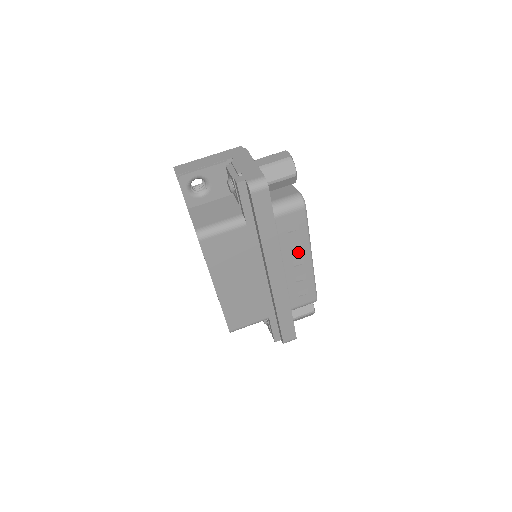
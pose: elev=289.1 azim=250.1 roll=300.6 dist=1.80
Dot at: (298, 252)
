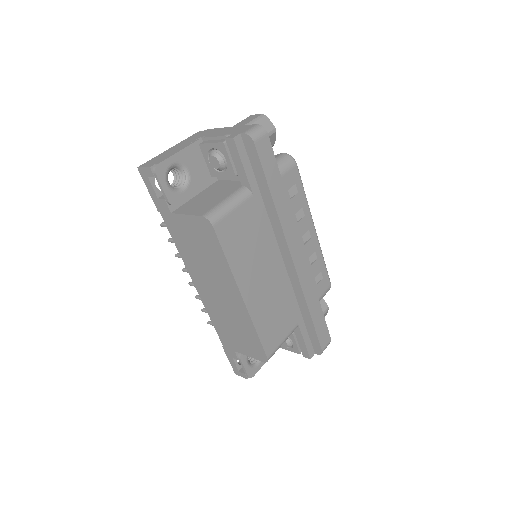
Dot at: (303, 223)
